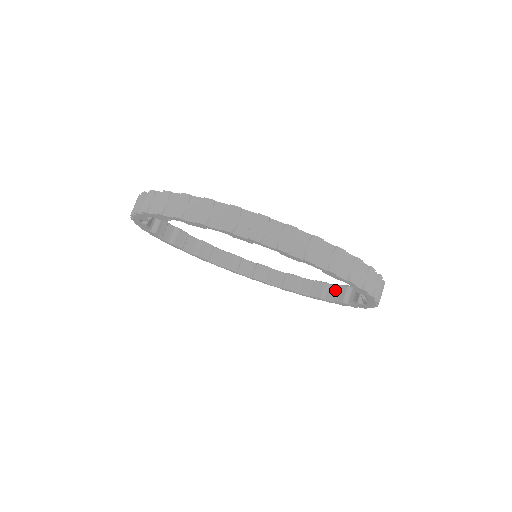
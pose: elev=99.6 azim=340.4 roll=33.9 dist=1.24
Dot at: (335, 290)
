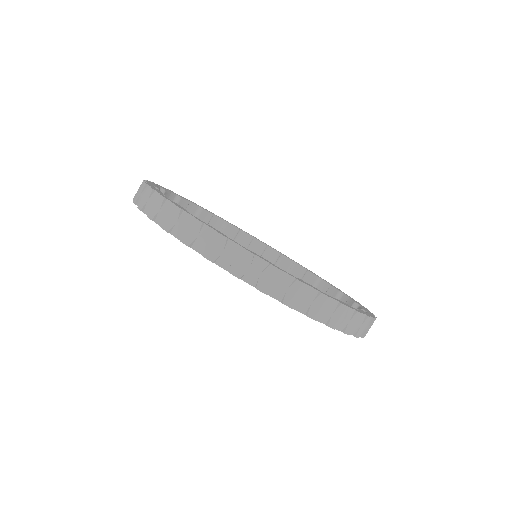
Dot at: (301, 272)
